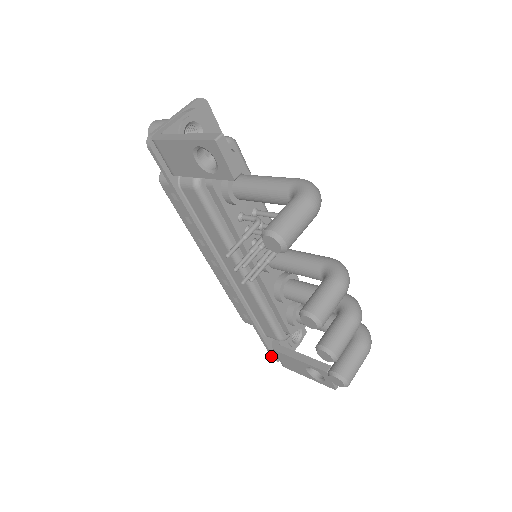
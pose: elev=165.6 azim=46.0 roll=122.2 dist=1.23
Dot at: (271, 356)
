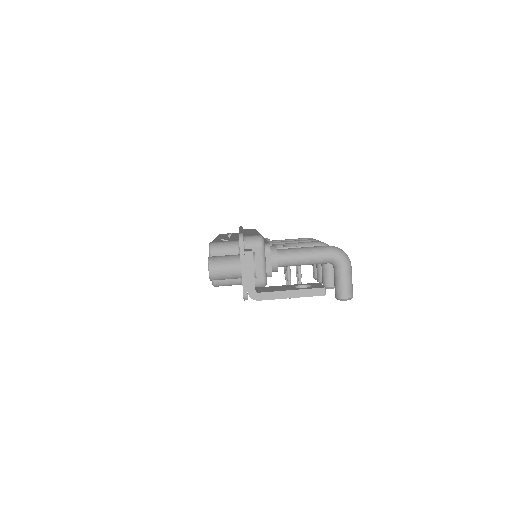
Dot at: occluded
